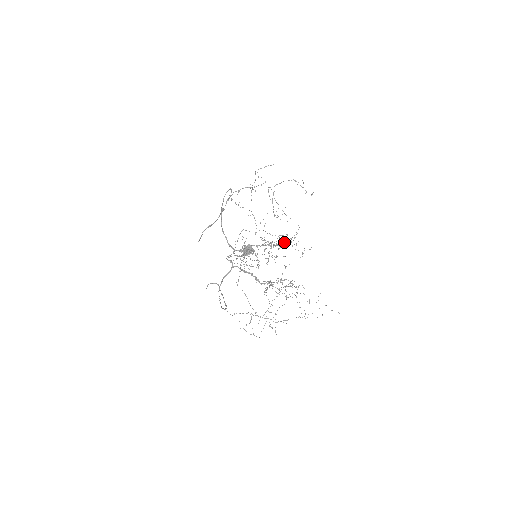
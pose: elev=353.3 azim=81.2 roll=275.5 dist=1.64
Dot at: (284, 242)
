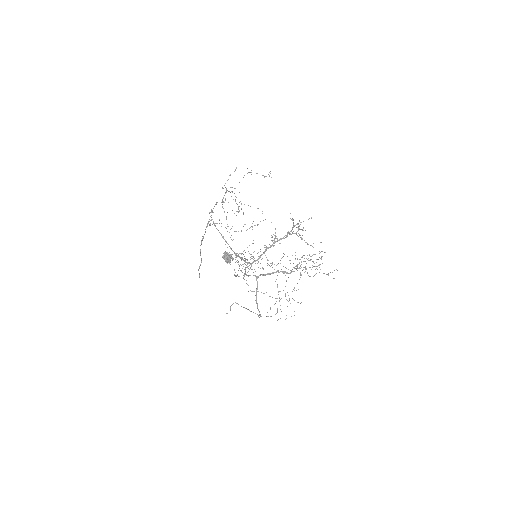
Dot at: occluded
